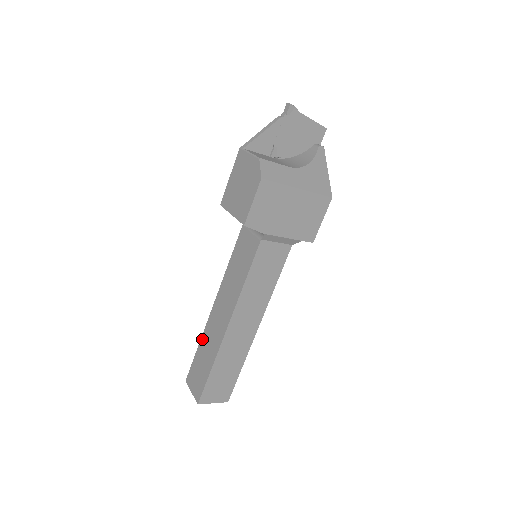
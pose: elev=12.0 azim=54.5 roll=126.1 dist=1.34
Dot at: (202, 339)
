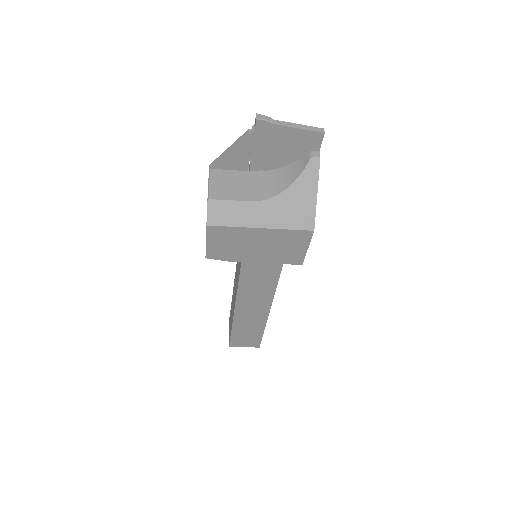
Dot at: (232, 298)
